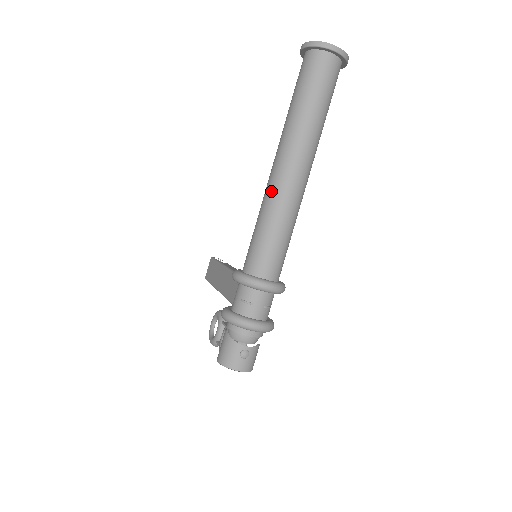
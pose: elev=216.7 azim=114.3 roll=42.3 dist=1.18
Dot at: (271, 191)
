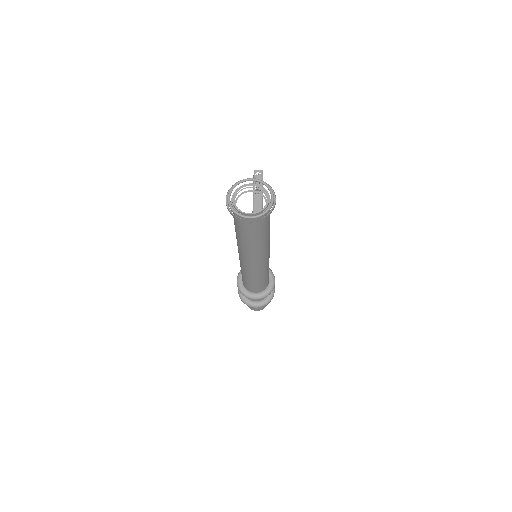
Dot at: (240, 263)
